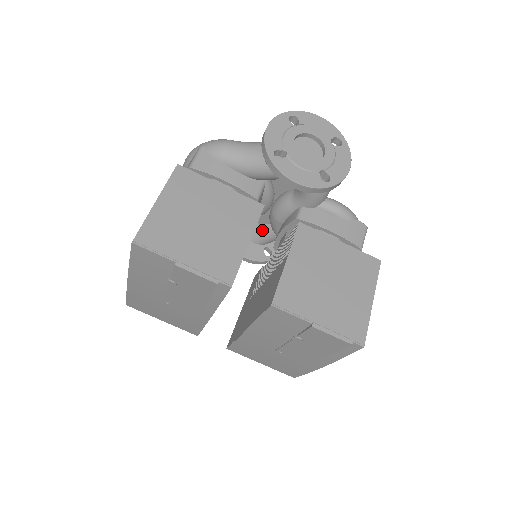
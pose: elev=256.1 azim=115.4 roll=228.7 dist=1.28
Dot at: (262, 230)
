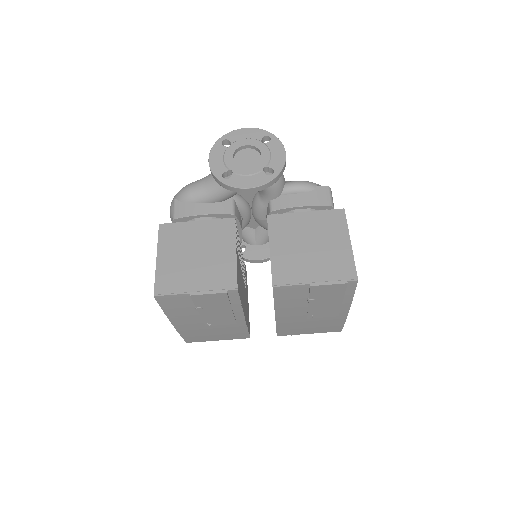
Dot at: (259, 232)
